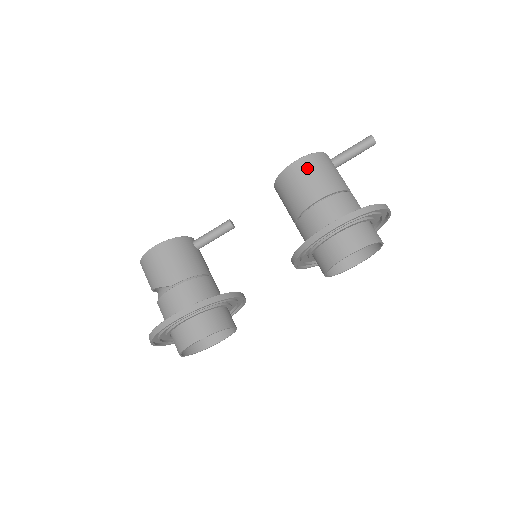
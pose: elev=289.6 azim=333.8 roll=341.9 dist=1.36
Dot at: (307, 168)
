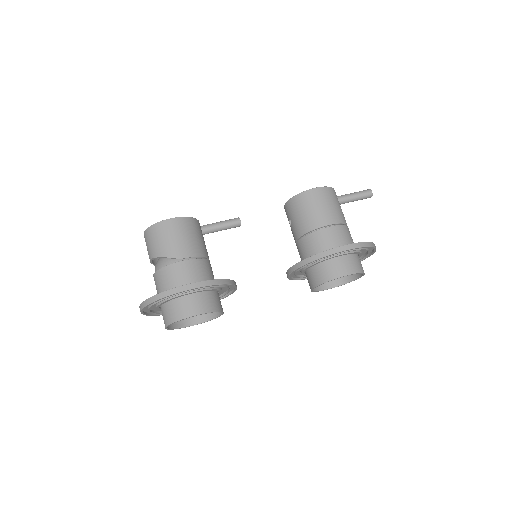
Dot at: (324, 197)
